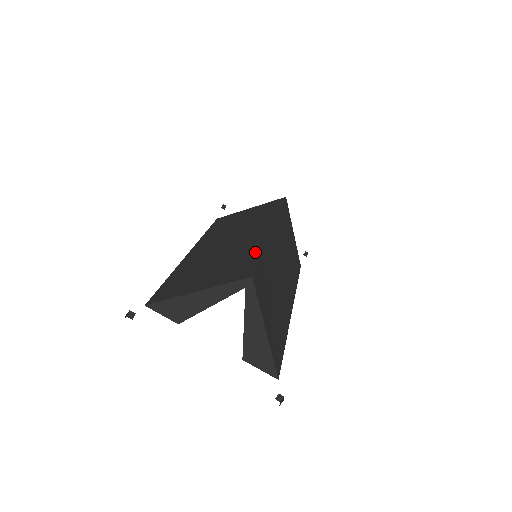
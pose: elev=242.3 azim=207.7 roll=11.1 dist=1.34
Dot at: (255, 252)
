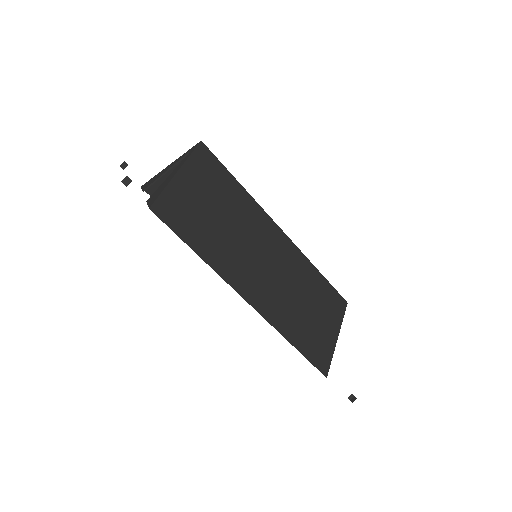
Dot at: occluded
